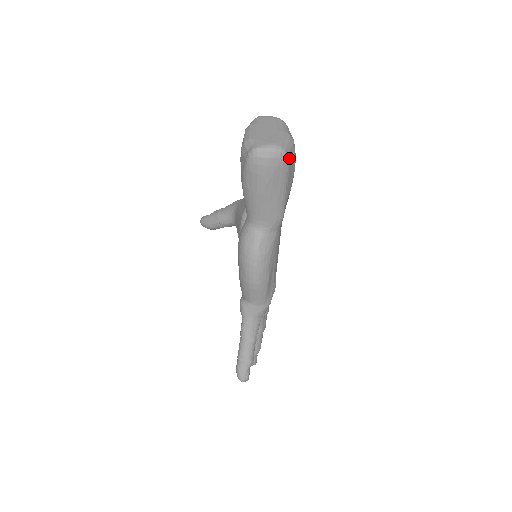
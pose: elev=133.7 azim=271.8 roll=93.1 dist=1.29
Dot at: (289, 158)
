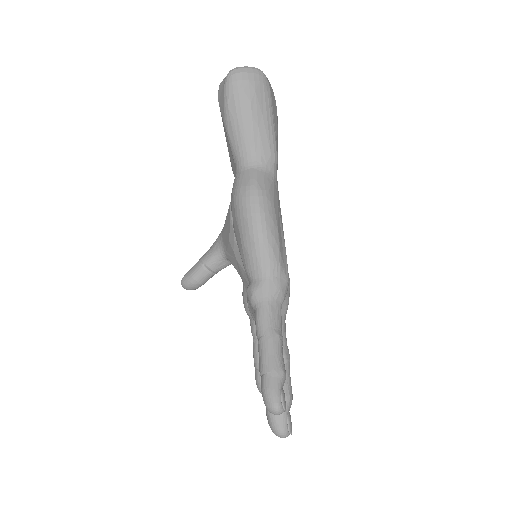
Dot at: (268, 83)
